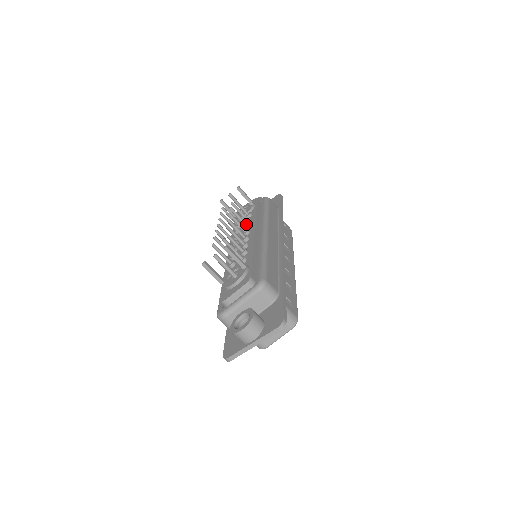
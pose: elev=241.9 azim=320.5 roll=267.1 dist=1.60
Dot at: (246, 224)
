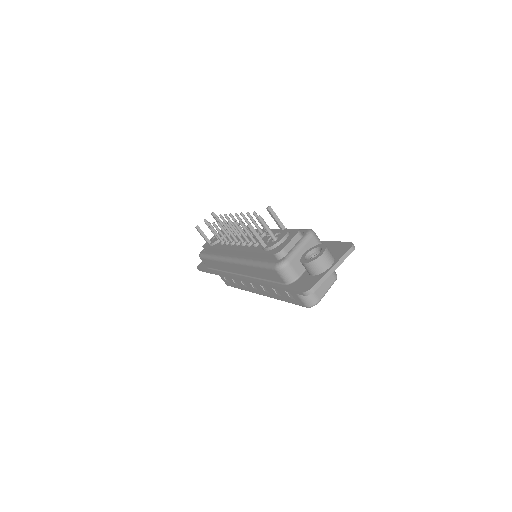
Dot at: occluded
